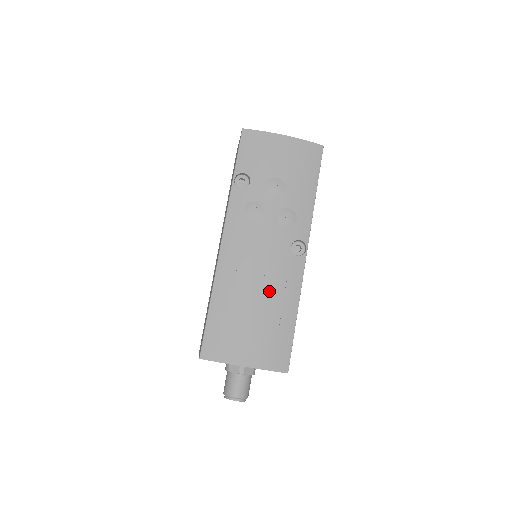
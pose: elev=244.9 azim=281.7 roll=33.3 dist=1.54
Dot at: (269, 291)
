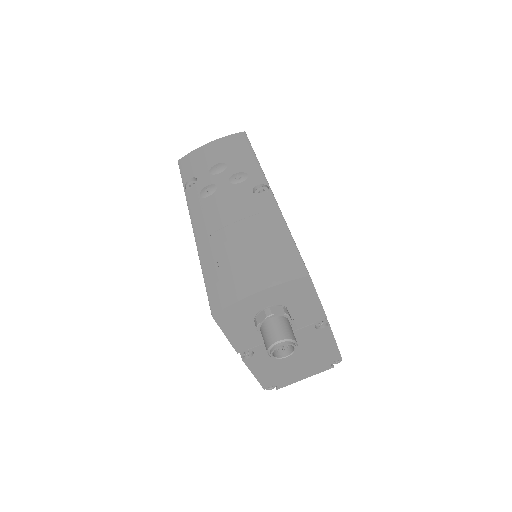
Dot at: (250, 227)
